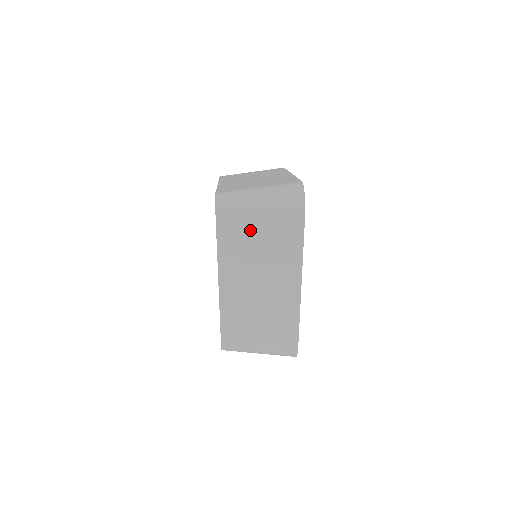
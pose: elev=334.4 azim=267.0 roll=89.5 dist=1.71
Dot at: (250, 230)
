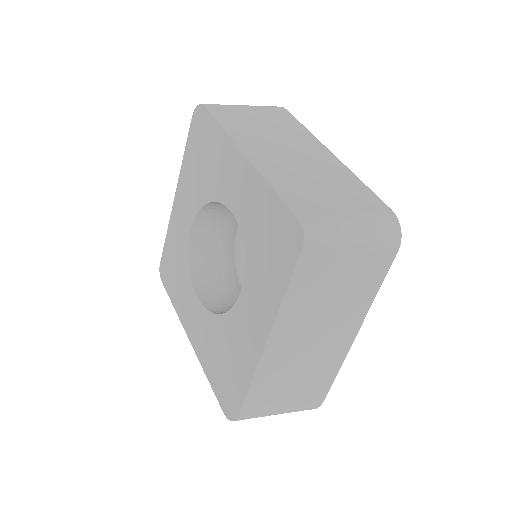
Dot at: (247, 116)
